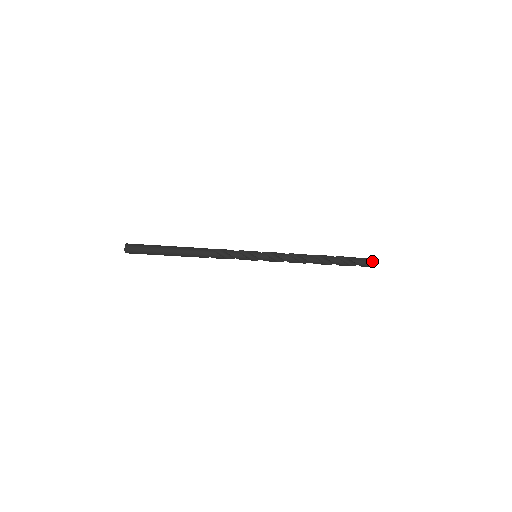
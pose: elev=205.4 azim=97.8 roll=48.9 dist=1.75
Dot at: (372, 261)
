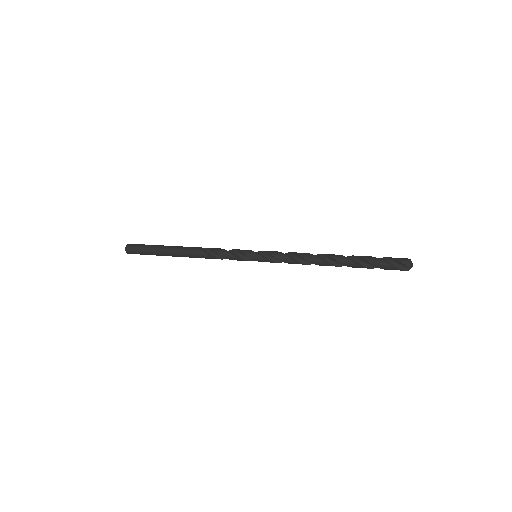
Dot at: (405, 265)
